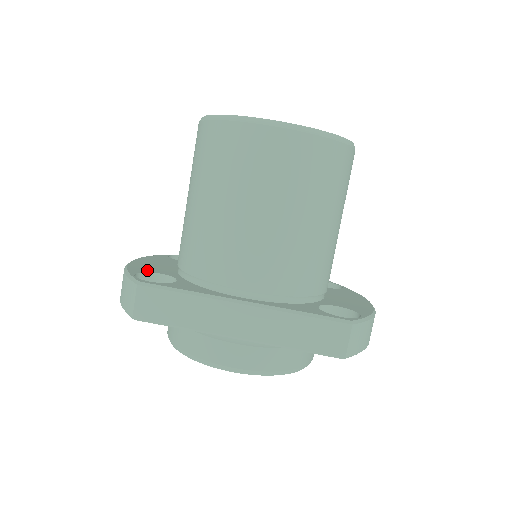
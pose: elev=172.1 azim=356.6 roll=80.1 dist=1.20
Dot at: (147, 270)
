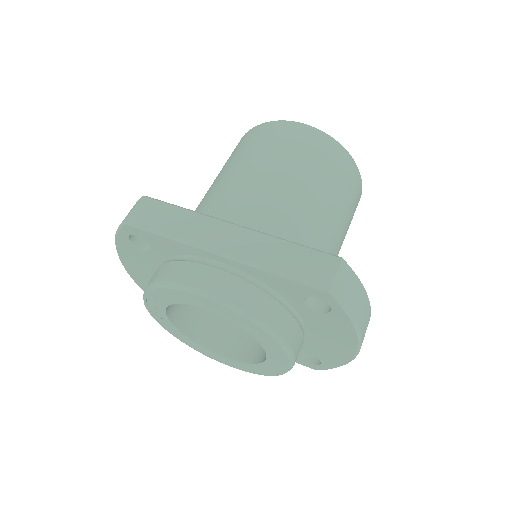
Dot at: occluded
